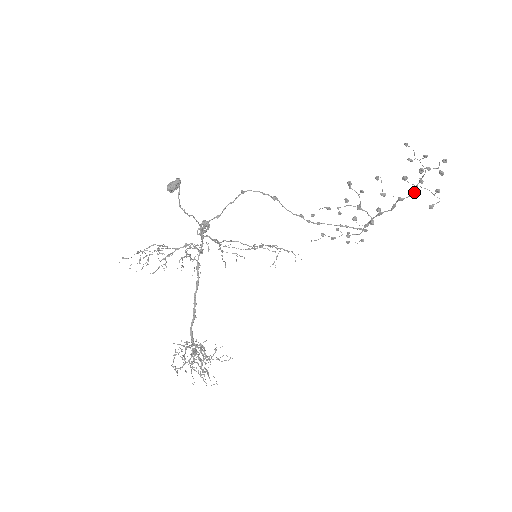
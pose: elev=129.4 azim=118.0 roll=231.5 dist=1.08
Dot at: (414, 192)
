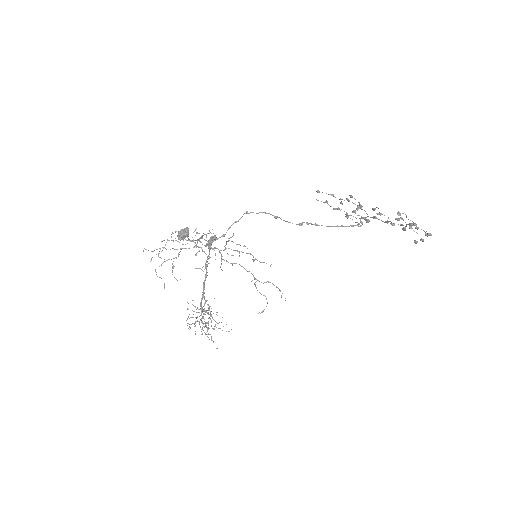
Dot at: (404, 228)
